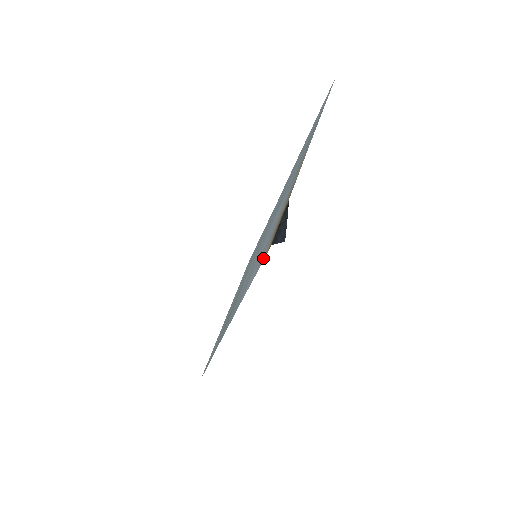
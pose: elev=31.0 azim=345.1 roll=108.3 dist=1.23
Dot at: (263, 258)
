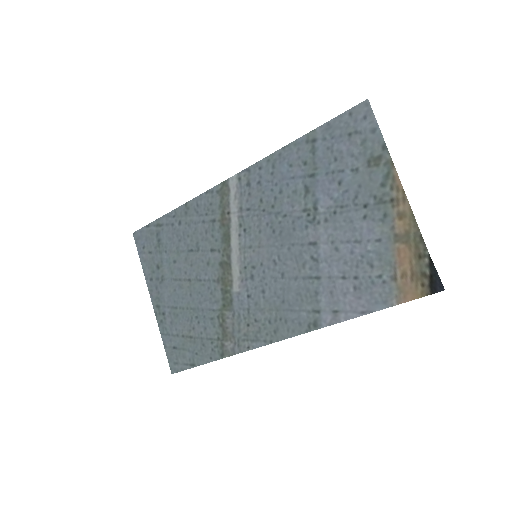
Dot at: (400, 296)
